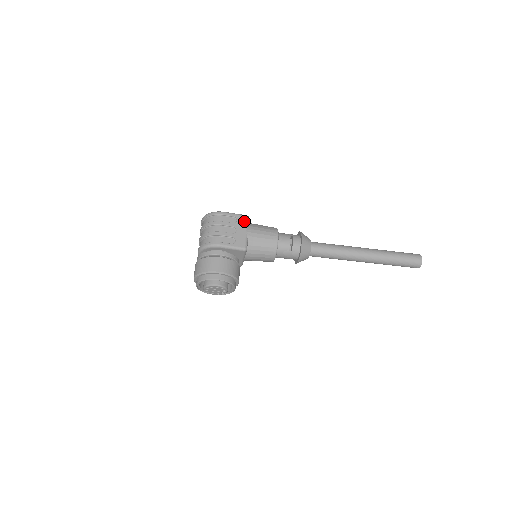
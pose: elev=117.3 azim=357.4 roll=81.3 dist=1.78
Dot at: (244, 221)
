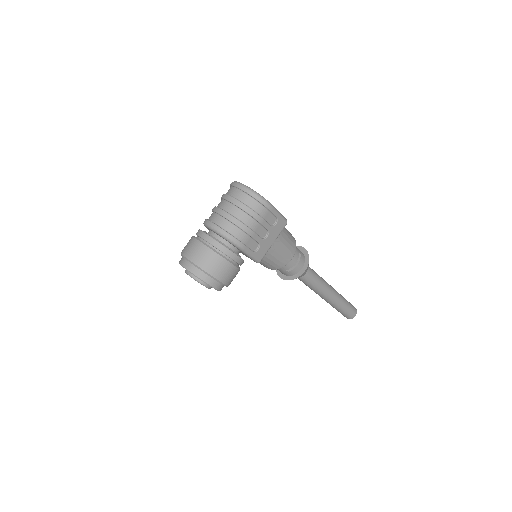
Dot at: (281, 228)
